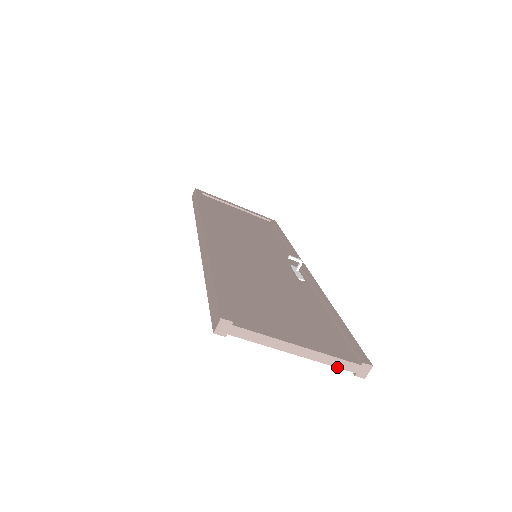
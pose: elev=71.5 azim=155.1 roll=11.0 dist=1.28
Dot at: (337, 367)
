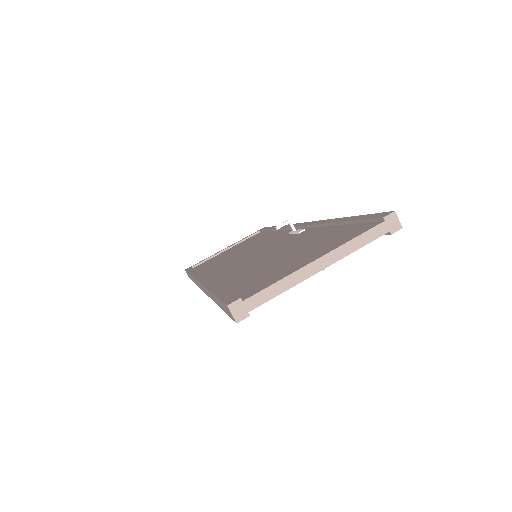
Dot at: occluded
